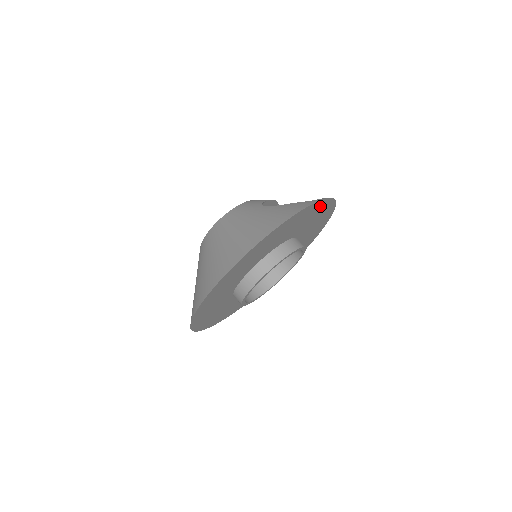
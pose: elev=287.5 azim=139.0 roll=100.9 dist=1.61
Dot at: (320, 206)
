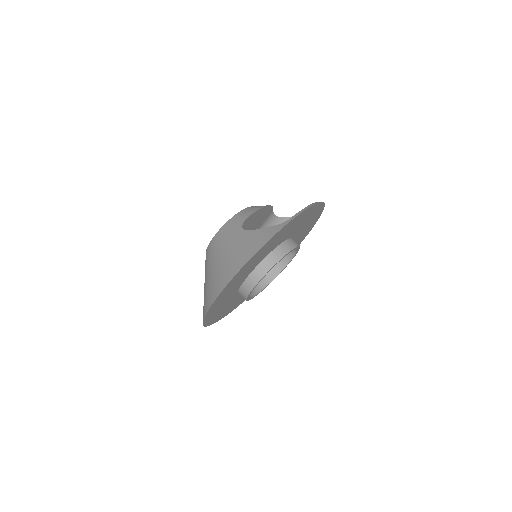
Dot at: (293, 222)
